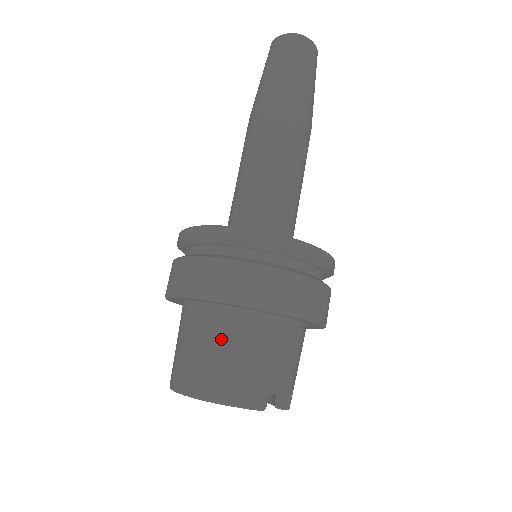
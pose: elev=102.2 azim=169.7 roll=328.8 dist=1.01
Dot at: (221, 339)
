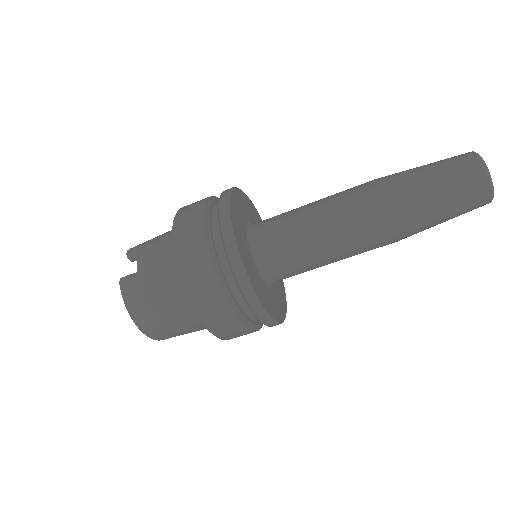
Dot at: (191, 329)
